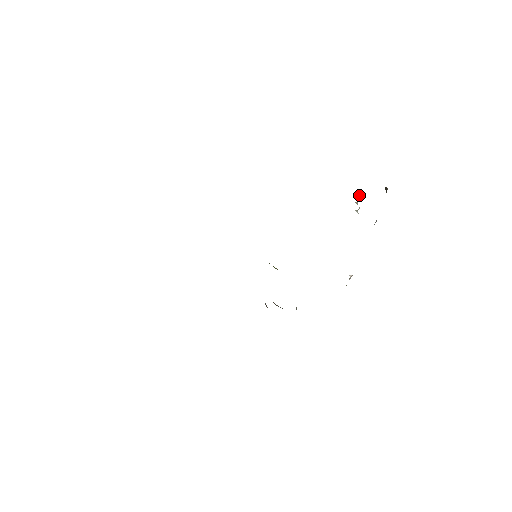
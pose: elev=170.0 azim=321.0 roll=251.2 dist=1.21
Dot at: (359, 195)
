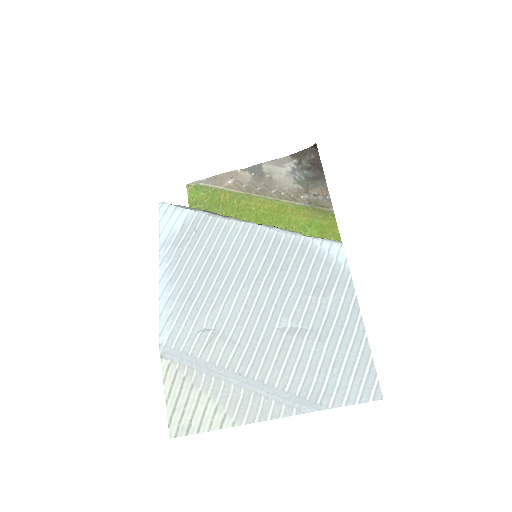
Dot at: (326, 199)
